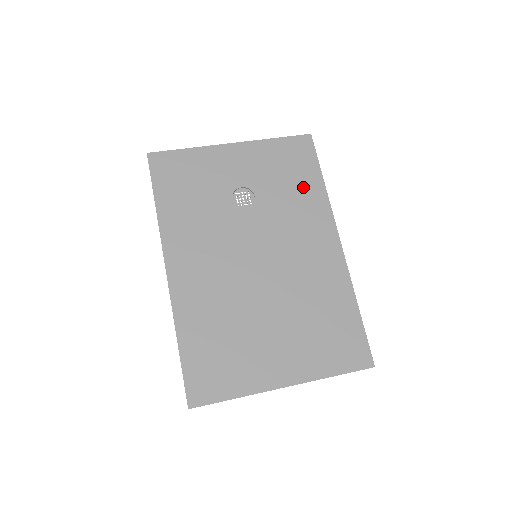
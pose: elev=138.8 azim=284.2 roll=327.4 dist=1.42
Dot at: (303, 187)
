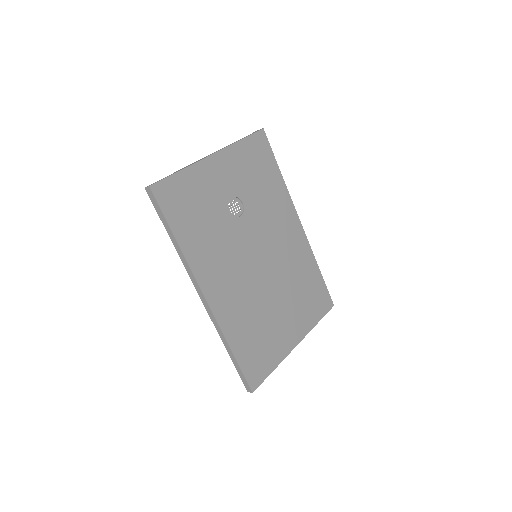
Dot at: (270, 183)
